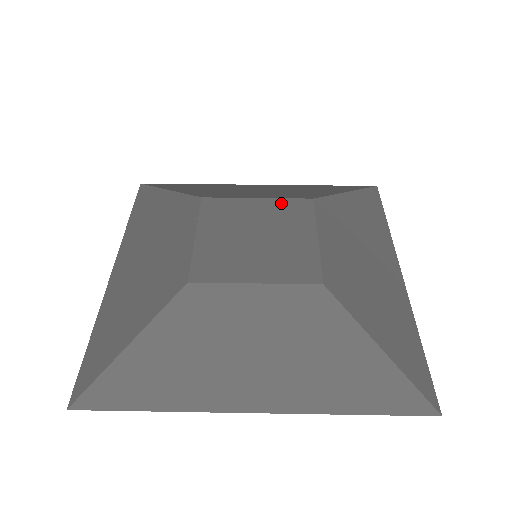
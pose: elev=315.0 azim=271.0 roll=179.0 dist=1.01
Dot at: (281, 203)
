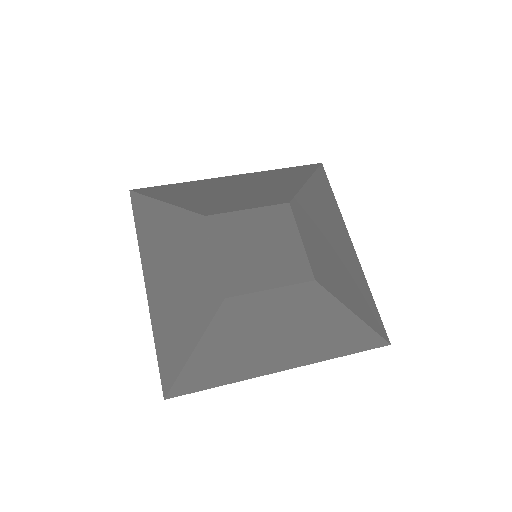
Dot at: (267, 211)
